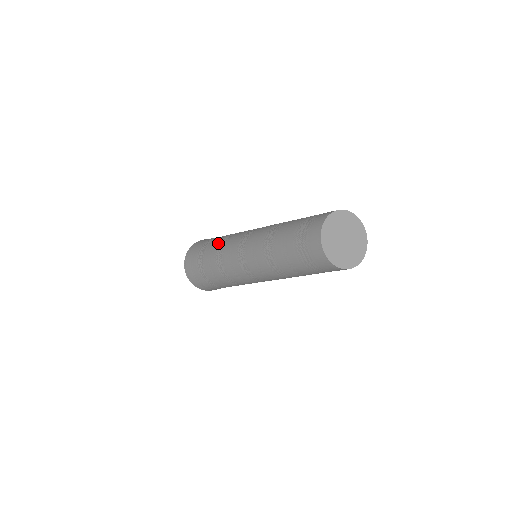
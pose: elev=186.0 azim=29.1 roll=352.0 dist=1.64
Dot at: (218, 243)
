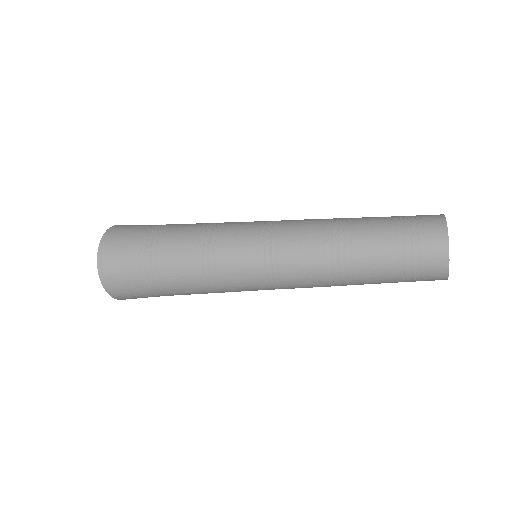
Dot at: (192, 259)
